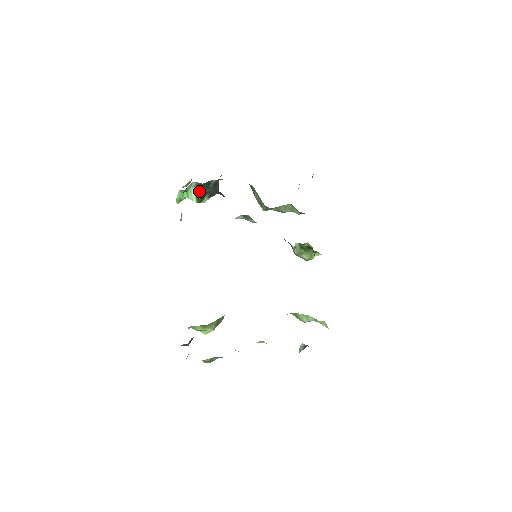
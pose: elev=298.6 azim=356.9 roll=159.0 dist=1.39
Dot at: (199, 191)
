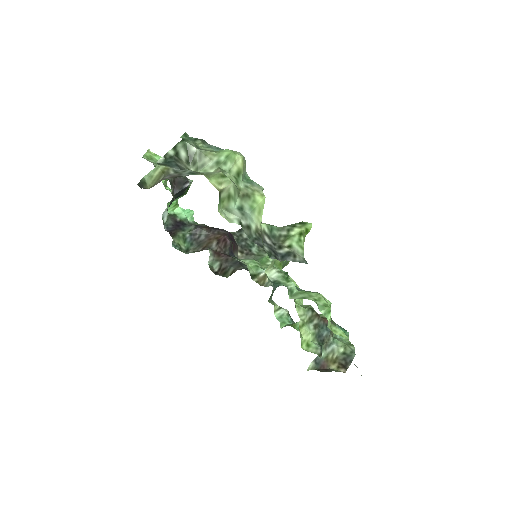
Dot at: (176, 198)
